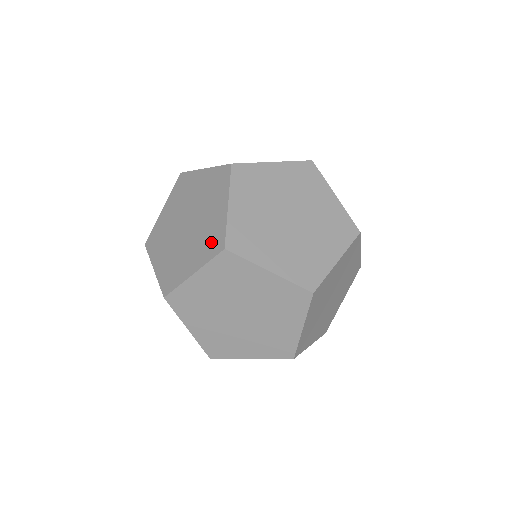
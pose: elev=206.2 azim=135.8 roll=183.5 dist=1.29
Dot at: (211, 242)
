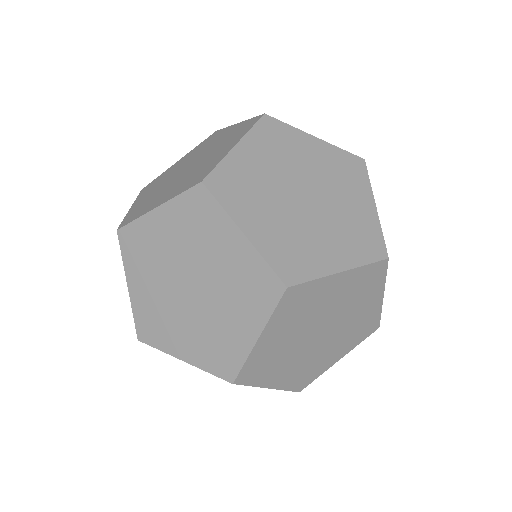
Dot at: occluded
